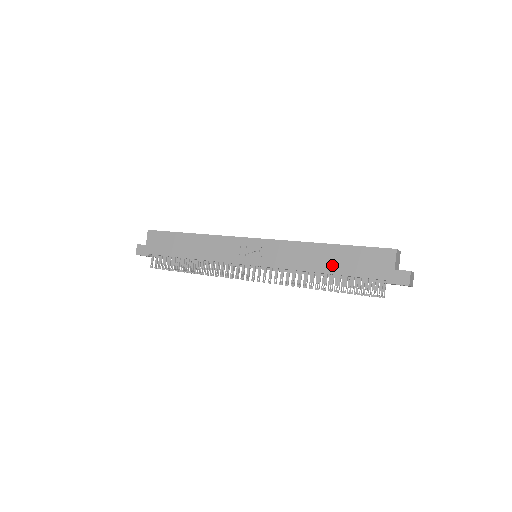
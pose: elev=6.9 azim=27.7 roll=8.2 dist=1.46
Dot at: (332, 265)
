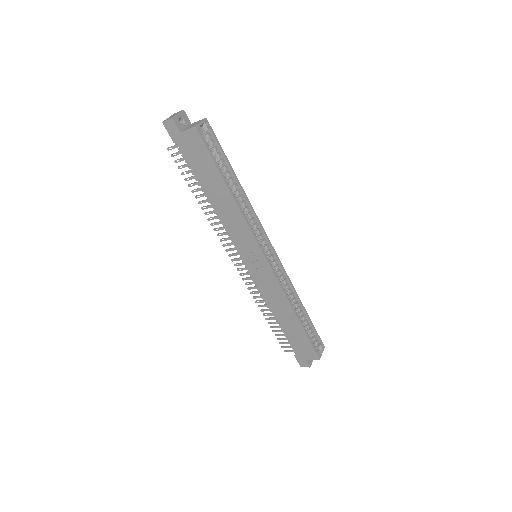
Dot at: (285, 324)
